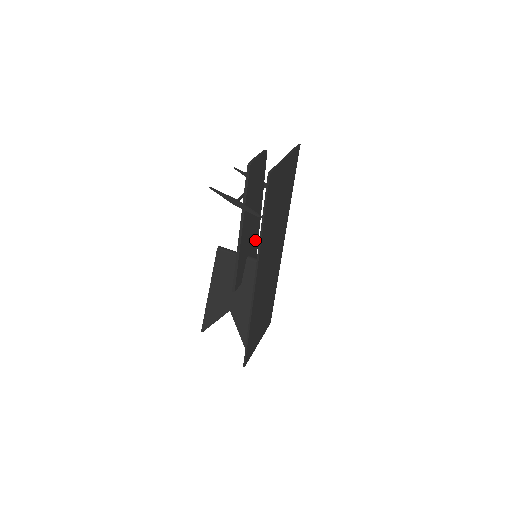
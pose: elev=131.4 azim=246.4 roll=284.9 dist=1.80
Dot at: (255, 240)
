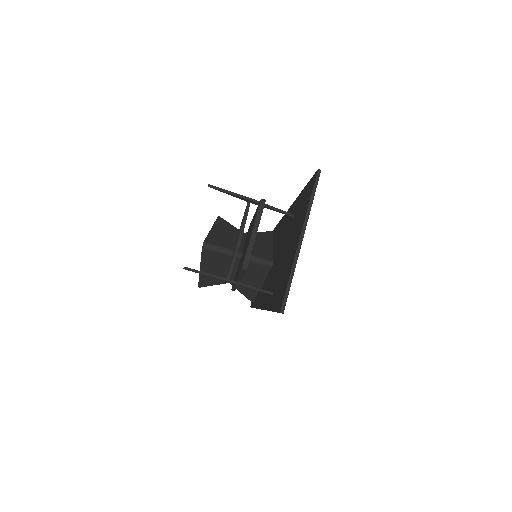
Dot at: occluded
